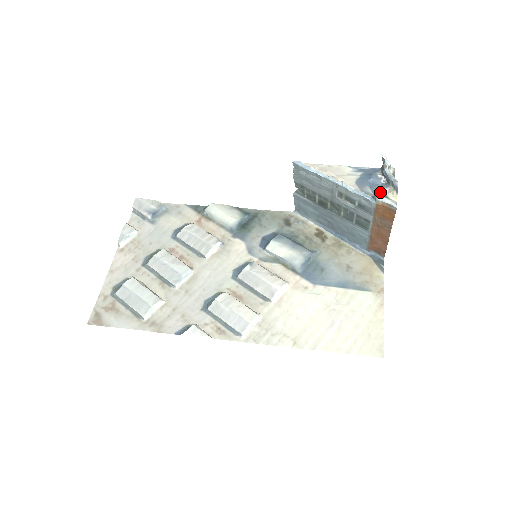
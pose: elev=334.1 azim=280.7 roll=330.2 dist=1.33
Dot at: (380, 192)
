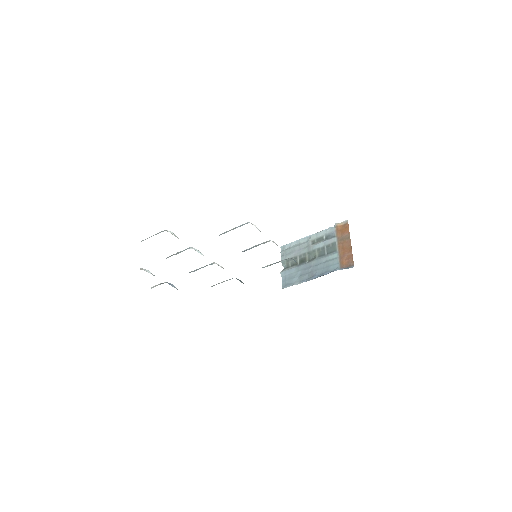
Dot at: occluded
